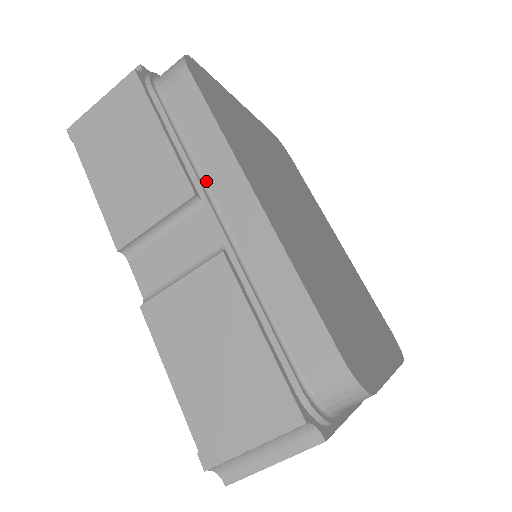
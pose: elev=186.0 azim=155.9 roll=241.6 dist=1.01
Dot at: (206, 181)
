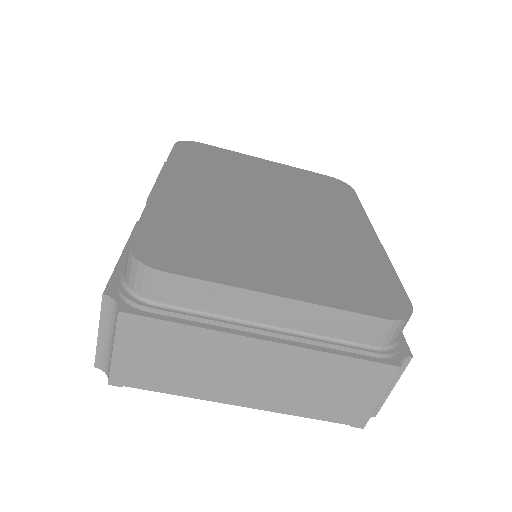
Dot at: occluded
